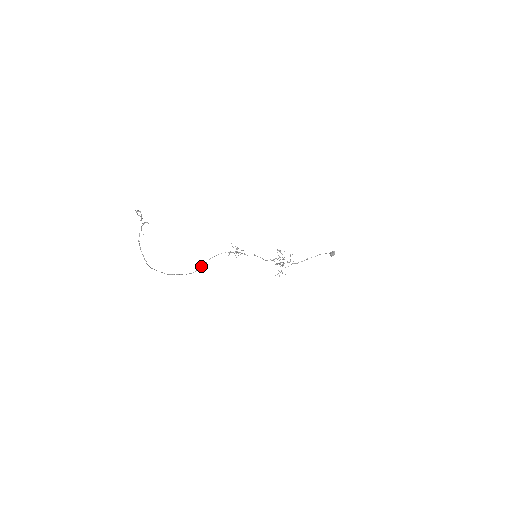
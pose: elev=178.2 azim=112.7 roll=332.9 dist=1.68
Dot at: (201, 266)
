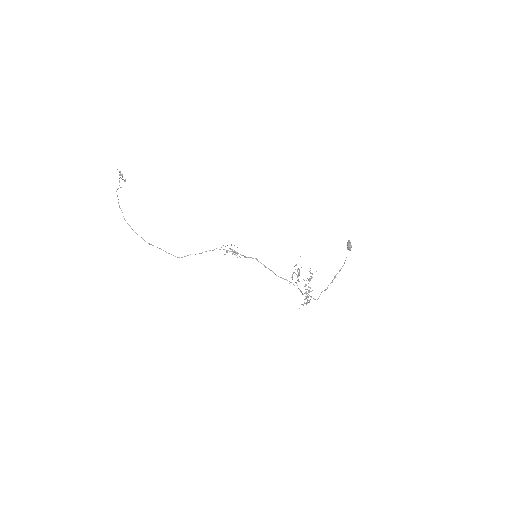
Dot at: (190, 254)
